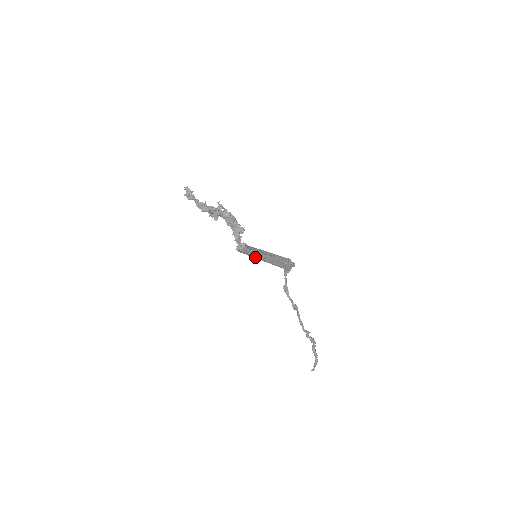
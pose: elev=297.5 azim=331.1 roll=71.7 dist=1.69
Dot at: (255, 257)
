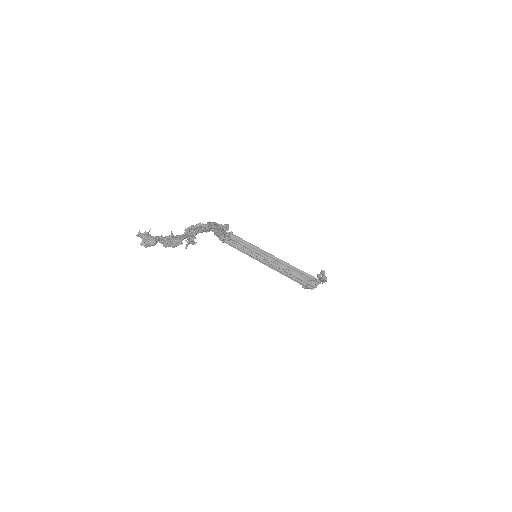
Dot at: (255, 257)
